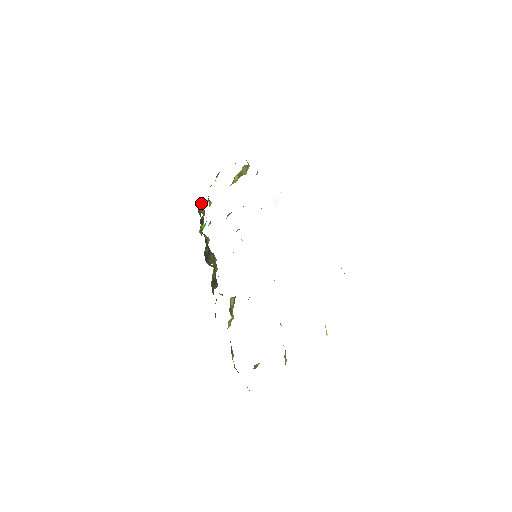
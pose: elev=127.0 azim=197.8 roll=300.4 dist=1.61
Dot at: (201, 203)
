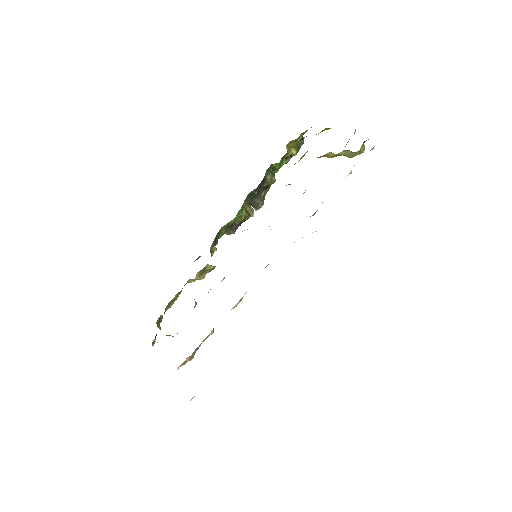
Dot at: (296, 139)
